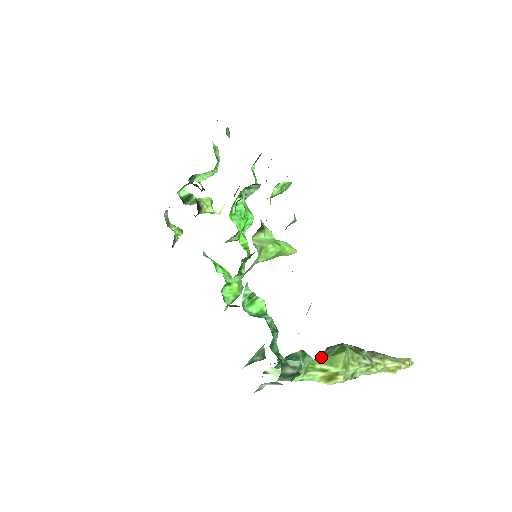
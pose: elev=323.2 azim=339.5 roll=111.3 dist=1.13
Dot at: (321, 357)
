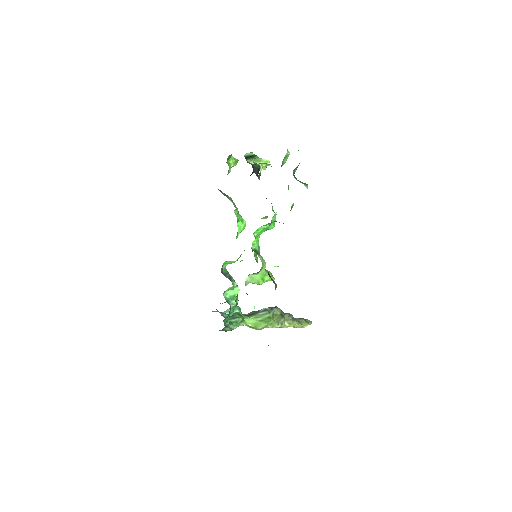
Dot at: (254, 319)
